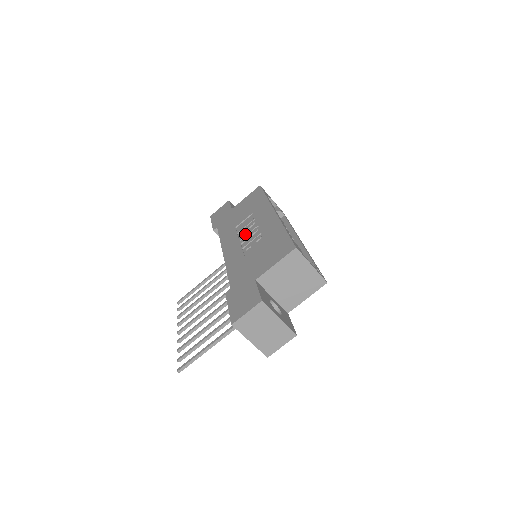
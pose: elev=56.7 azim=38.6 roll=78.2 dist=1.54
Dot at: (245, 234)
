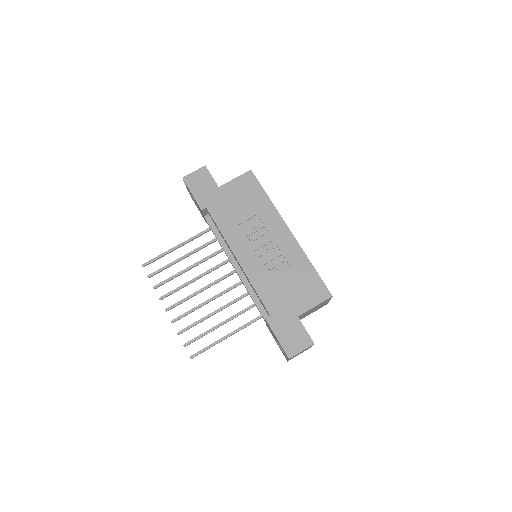
Dot at: (258, 243)
